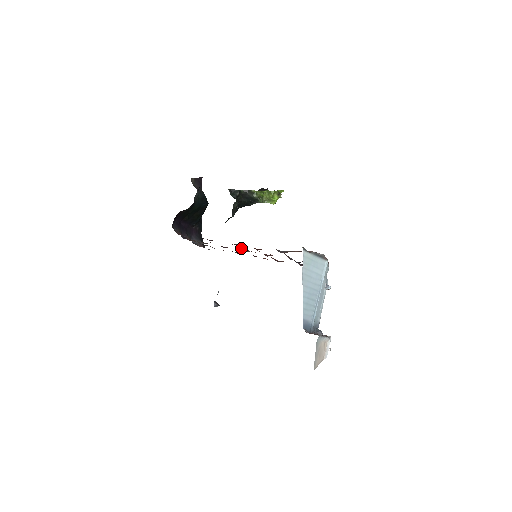
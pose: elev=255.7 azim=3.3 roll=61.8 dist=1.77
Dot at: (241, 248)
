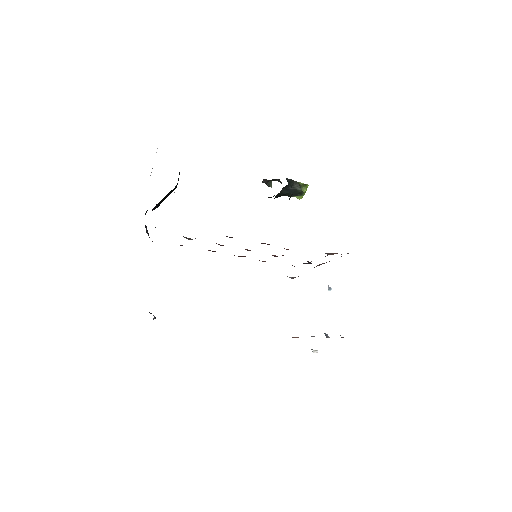
Dot at: occluded
